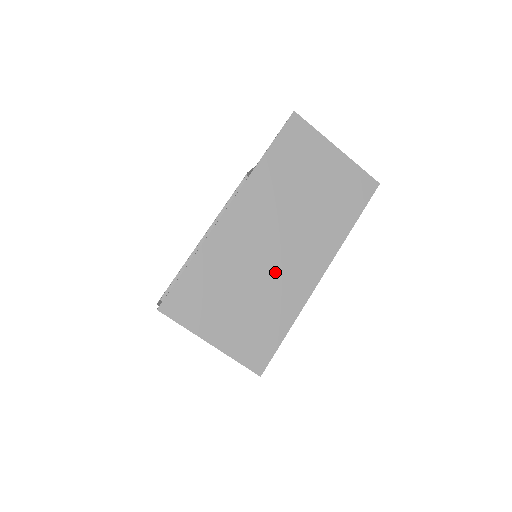
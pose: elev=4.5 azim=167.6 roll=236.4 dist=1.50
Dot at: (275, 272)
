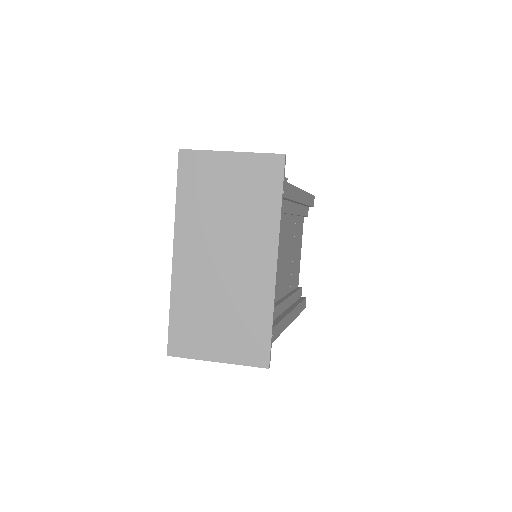
Dot at: (235, 283)
